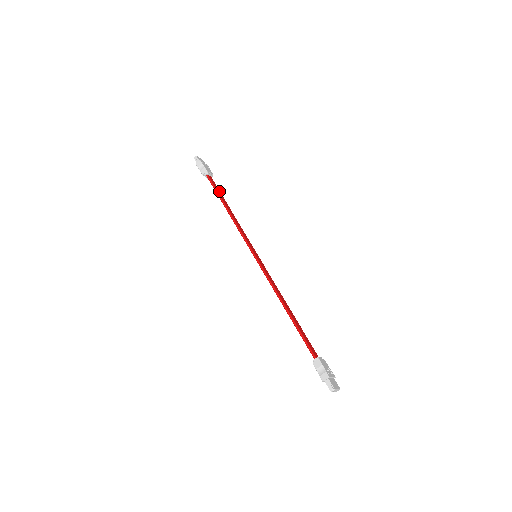
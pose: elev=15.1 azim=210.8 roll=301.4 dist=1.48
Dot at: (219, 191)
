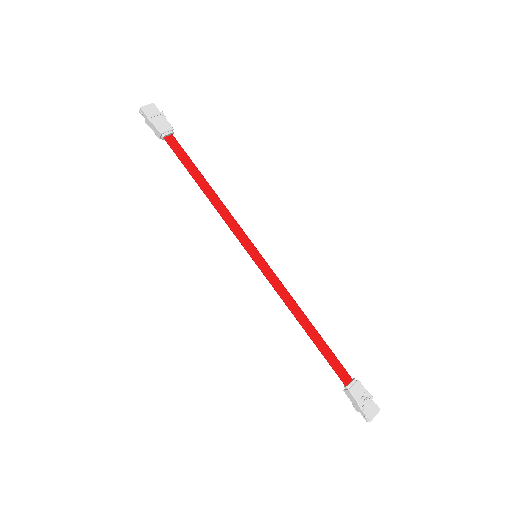
Dot at: (188, 159)
